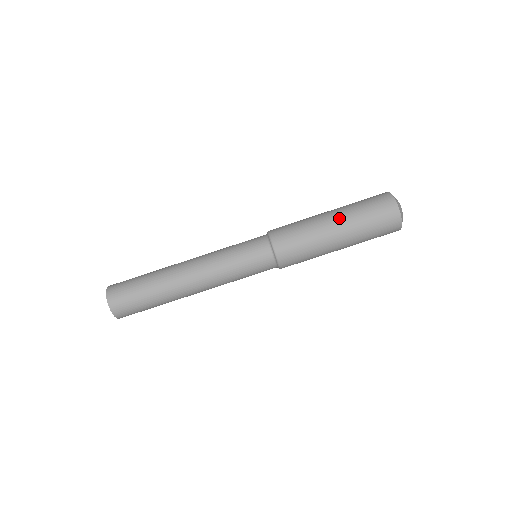
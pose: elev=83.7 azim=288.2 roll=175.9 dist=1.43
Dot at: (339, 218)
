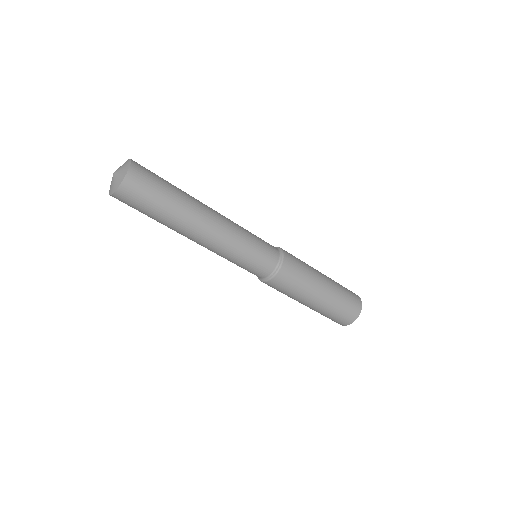
Dot at: (329, 282)
